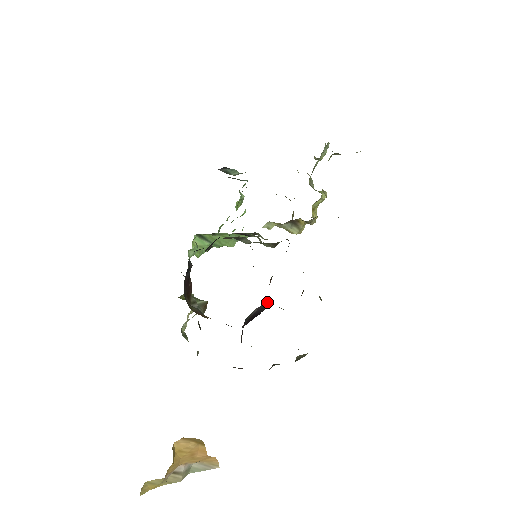
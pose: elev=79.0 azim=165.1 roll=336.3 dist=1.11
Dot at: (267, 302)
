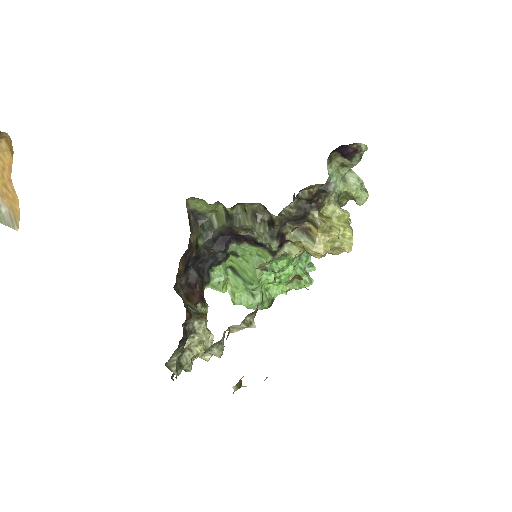
Dot at: occluded
